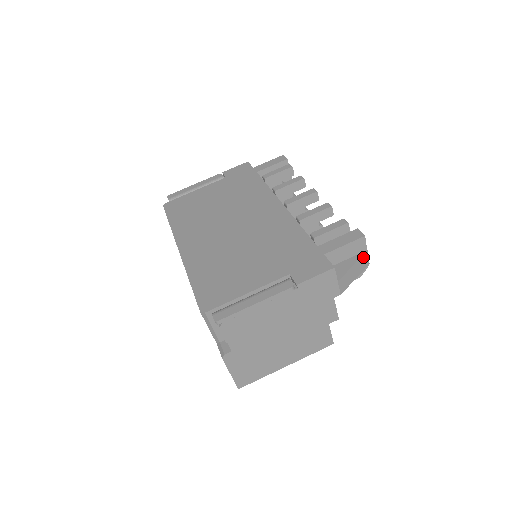
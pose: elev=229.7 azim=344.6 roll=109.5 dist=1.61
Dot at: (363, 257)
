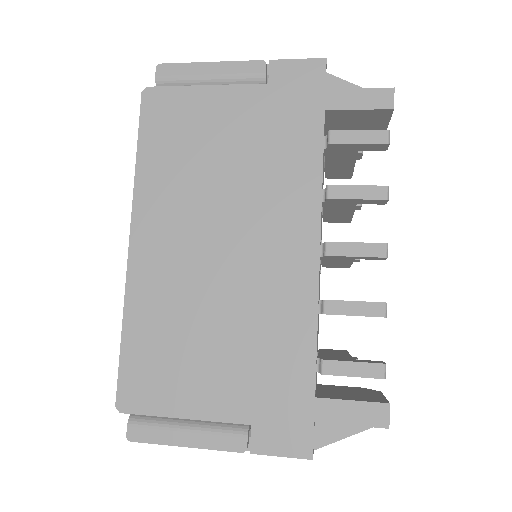
Dot at: occluded
